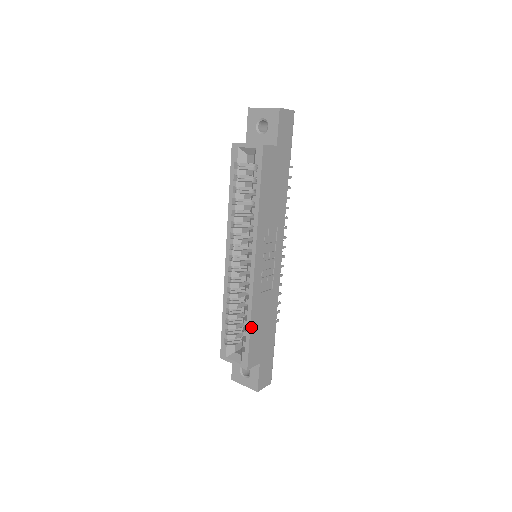
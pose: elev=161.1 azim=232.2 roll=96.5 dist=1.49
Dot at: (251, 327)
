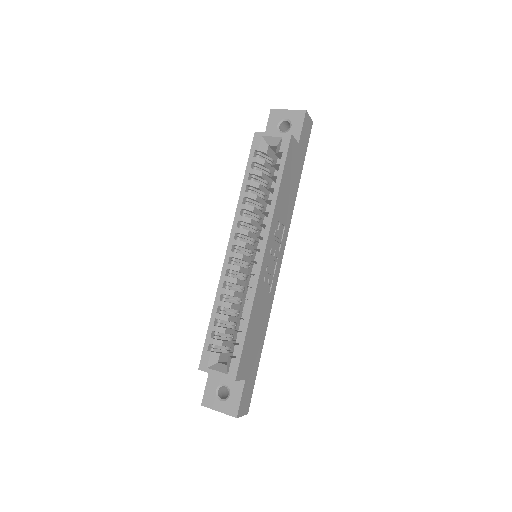
Dot at: (248, 327)
